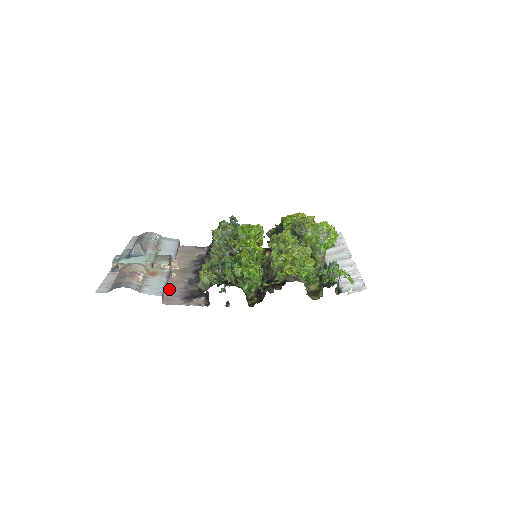
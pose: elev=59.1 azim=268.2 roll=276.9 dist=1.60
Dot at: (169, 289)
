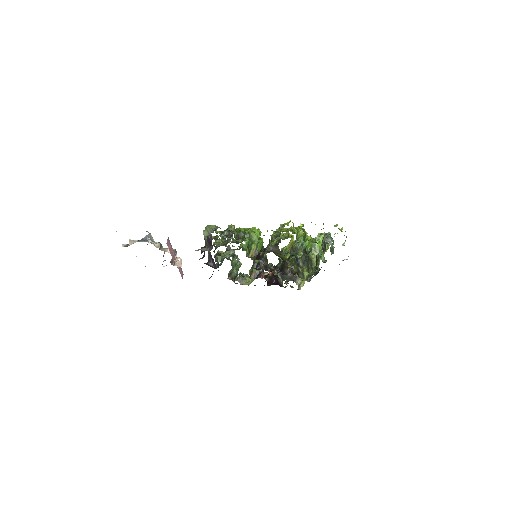
Dot at: occluded
